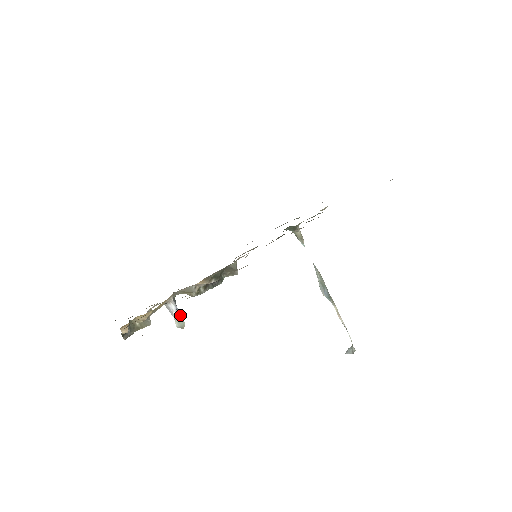
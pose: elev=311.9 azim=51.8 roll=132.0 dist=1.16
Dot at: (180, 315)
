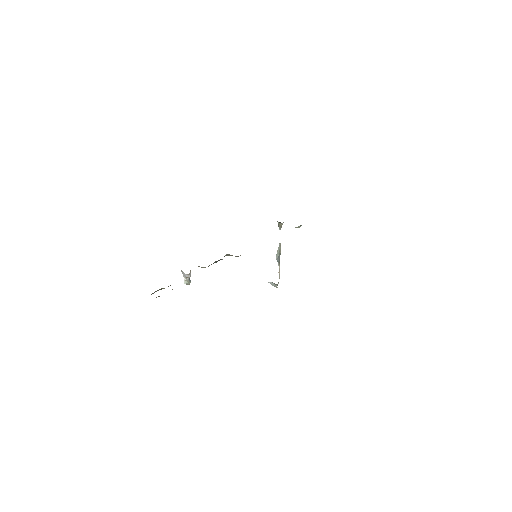
Dot at: occluded
